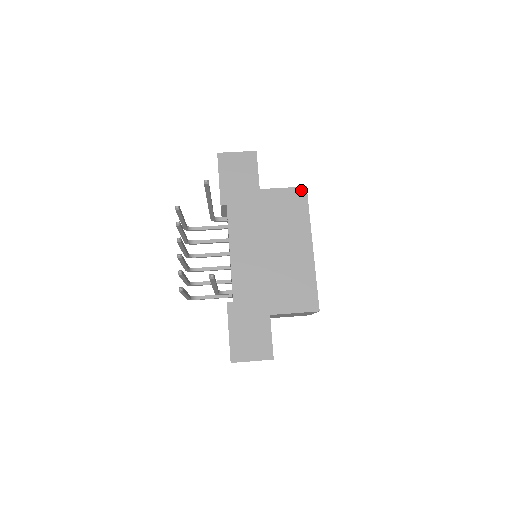
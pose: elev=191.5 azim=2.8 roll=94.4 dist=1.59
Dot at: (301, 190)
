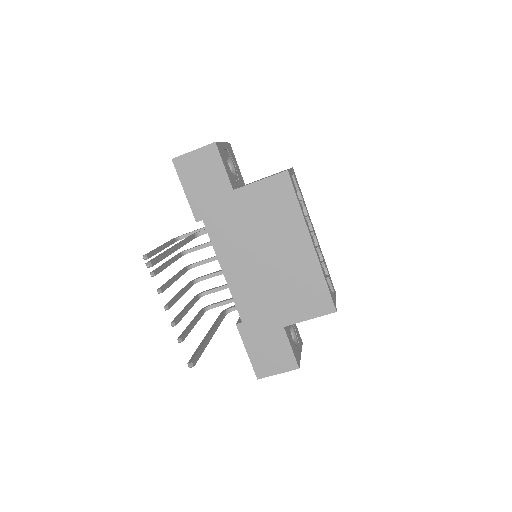
Dot at: (282, 177)
